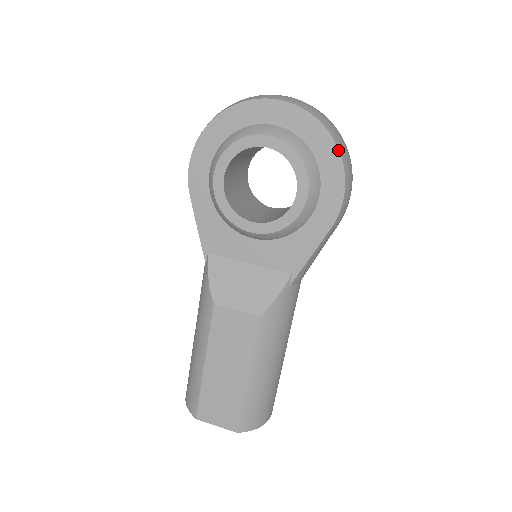
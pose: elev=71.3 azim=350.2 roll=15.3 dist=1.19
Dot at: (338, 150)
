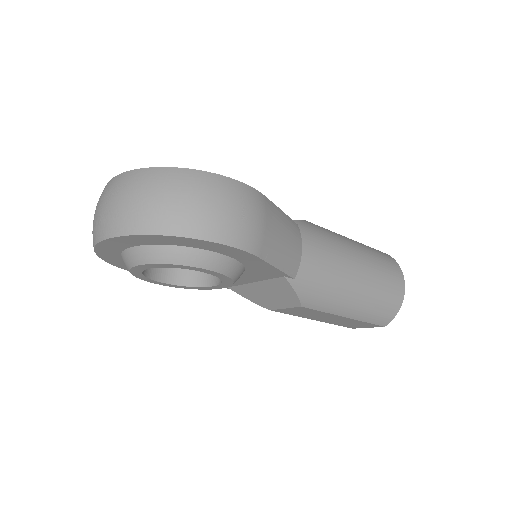
Dot at: (176, 237)
